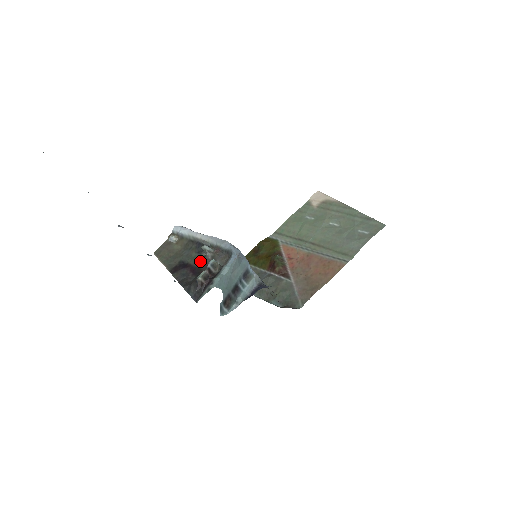
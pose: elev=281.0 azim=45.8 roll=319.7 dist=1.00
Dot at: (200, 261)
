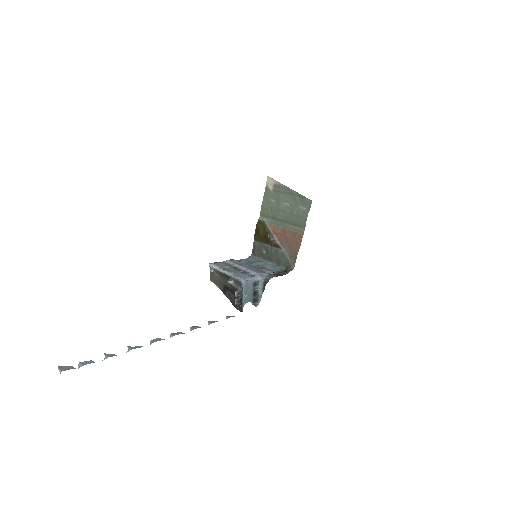
Dot at: (231, 286)
